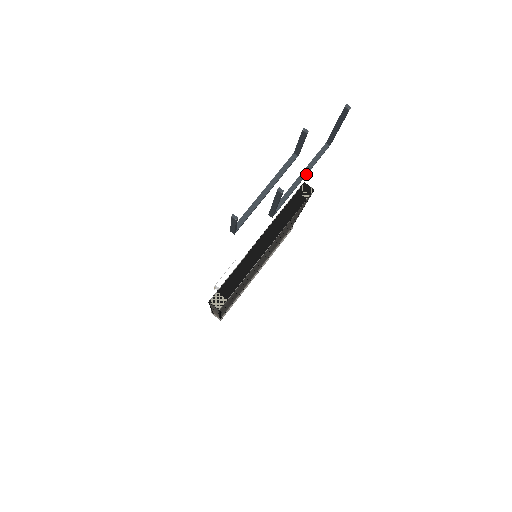
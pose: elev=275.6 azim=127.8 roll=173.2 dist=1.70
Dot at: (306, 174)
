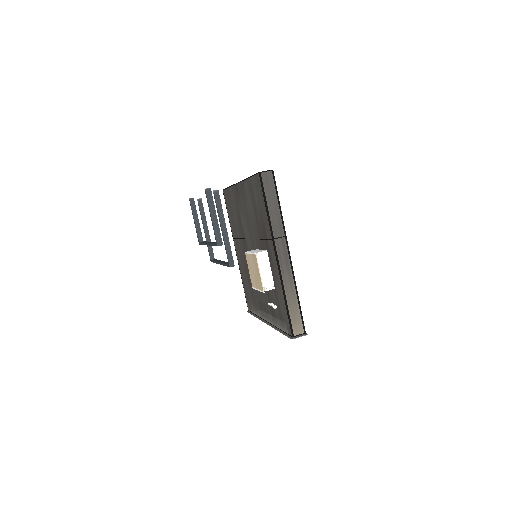
Dot at: occluded
